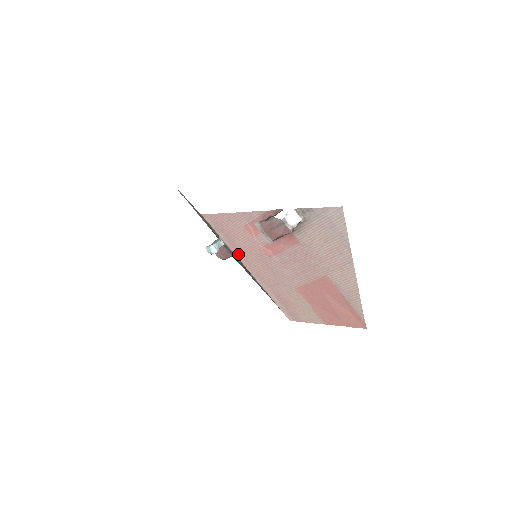
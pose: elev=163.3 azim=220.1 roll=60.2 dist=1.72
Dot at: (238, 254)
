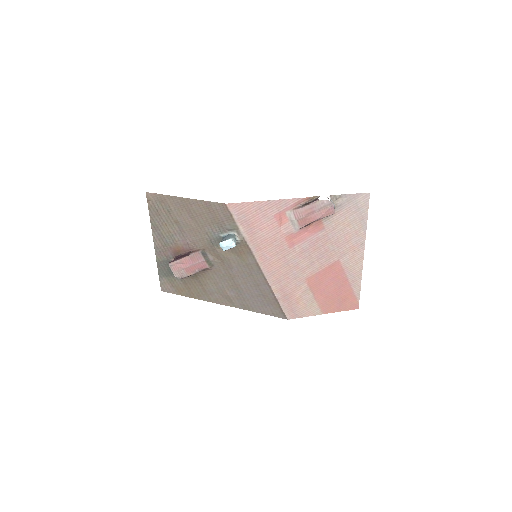
Dot at: (255, 248)
